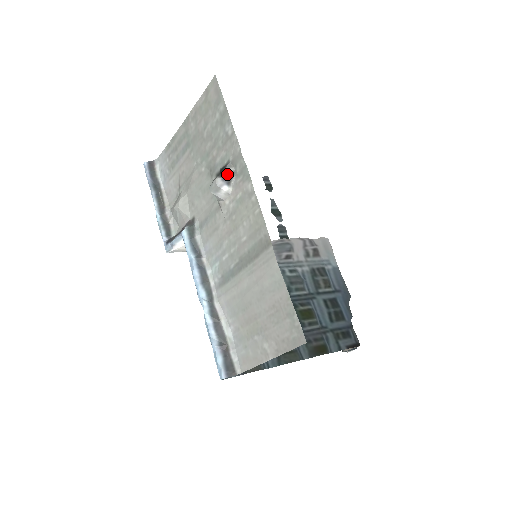
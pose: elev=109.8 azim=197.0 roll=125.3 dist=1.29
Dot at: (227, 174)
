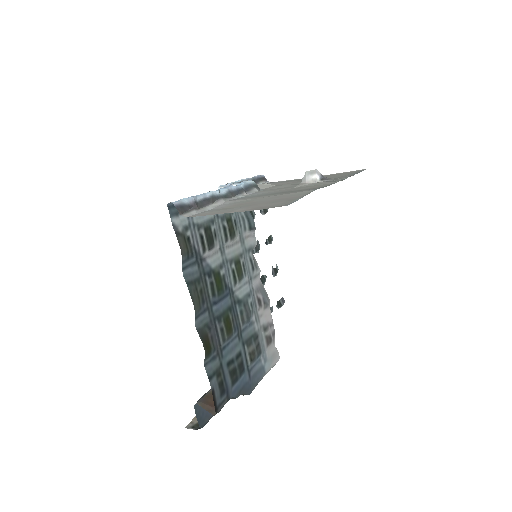
Dot at: (326, 177)
